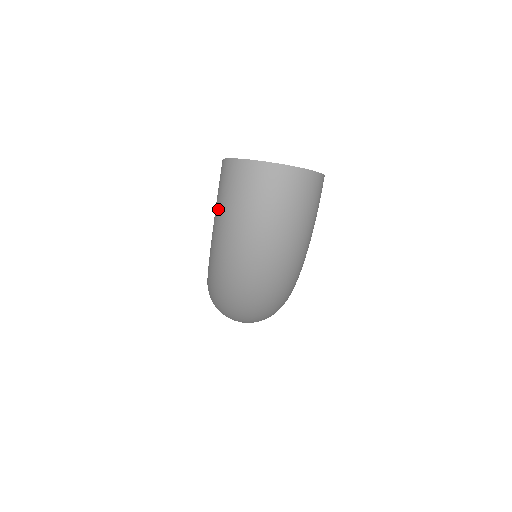
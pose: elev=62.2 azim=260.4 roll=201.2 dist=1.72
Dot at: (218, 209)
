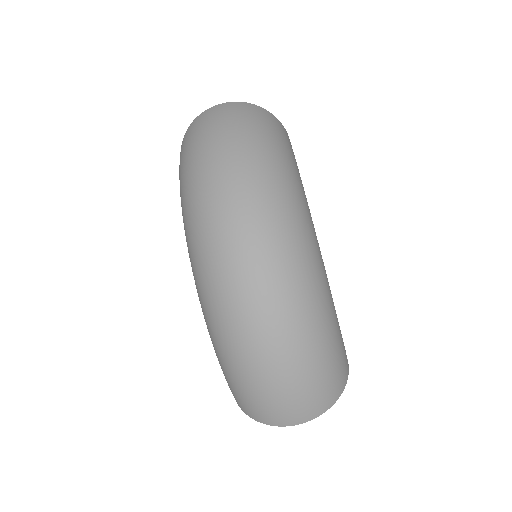
Dot at: occluded
